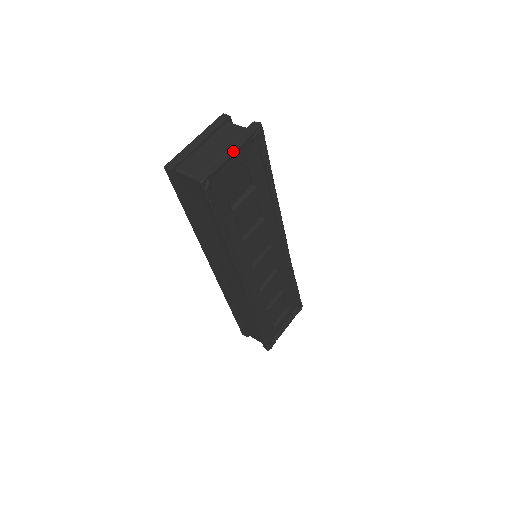
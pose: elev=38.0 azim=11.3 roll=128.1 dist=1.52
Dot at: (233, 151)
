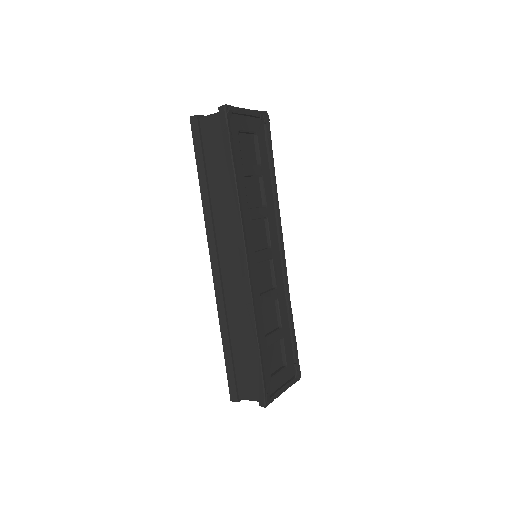
Dot at: (248, 109)
